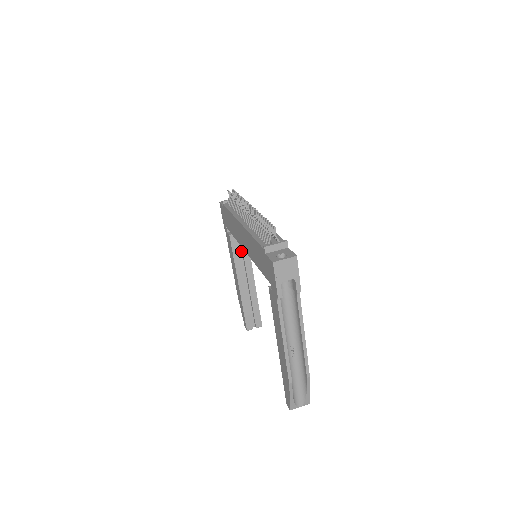
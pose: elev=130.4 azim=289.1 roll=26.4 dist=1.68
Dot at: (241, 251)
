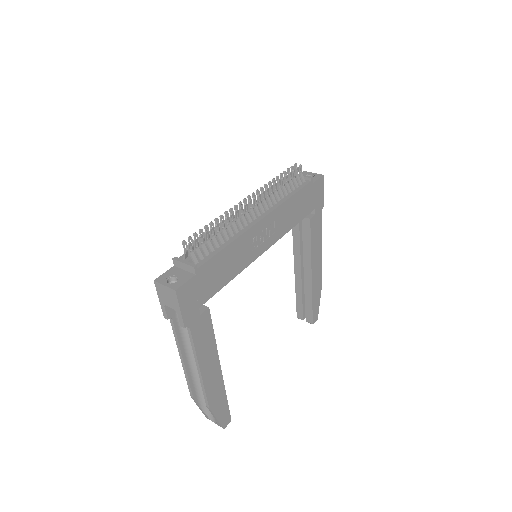
Dot at: occluded
